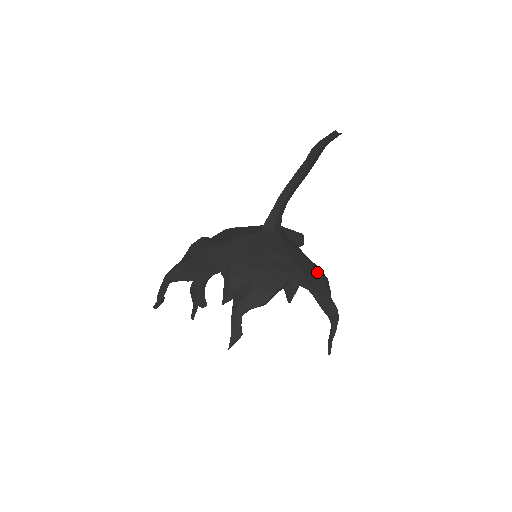
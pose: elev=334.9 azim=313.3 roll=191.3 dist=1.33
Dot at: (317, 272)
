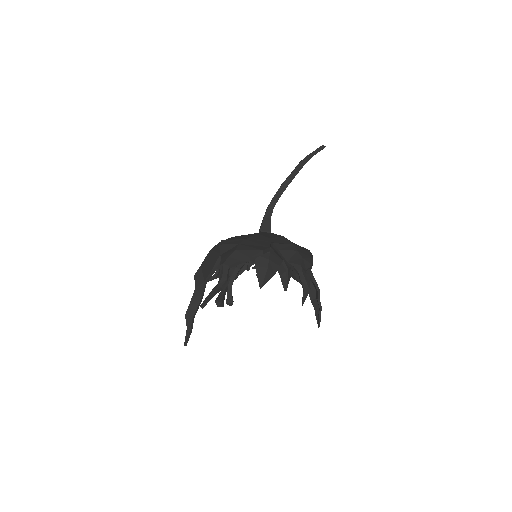
Dot at: occluded
